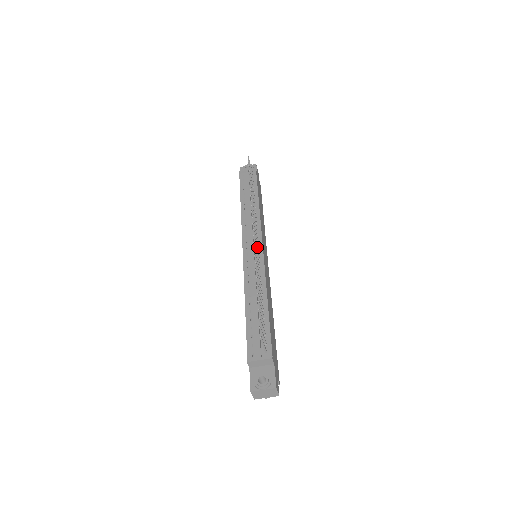
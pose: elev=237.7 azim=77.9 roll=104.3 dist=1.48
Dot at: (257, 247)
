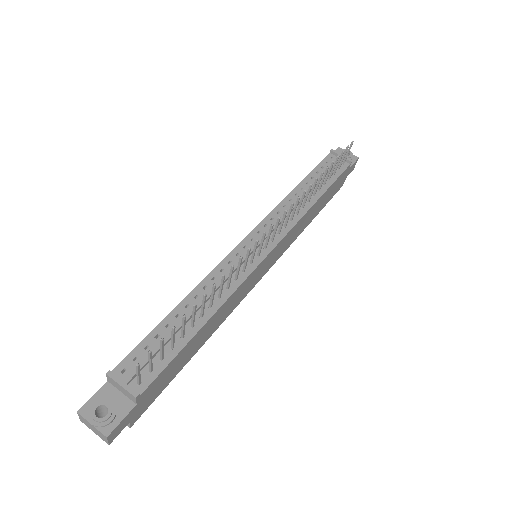
Dot at: (260, 248)
